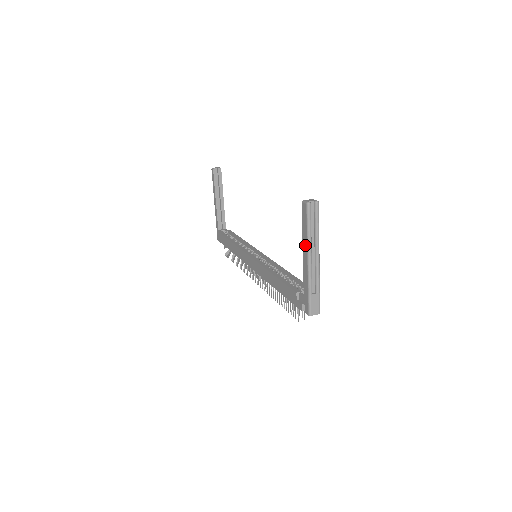
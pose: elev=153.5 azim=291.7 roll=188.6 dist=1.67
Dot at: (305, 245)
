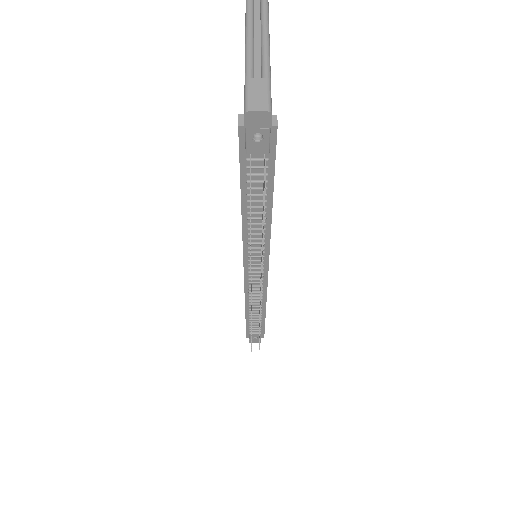
Dot at: occluded
